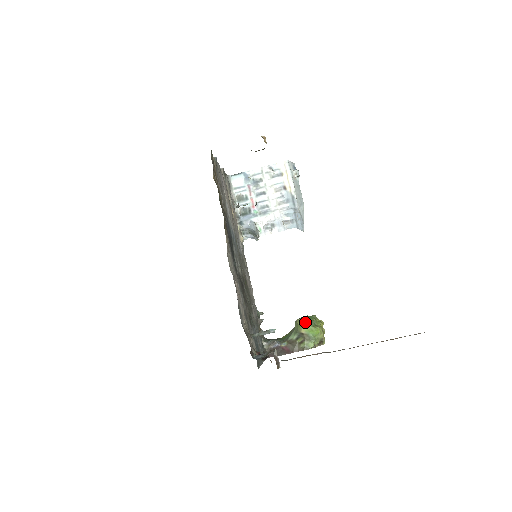
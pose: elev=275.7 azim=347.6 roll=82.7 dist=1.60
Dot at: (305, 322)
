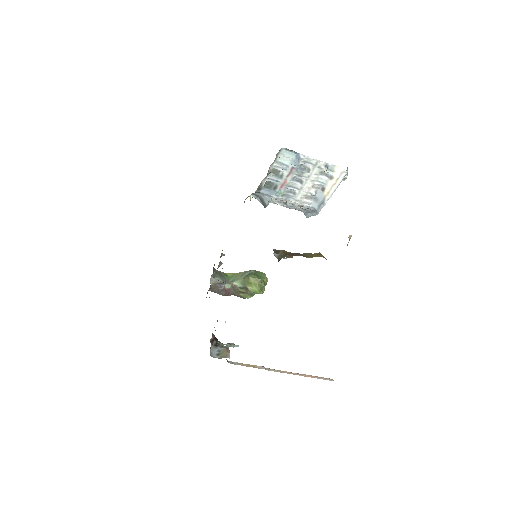
Dot at: (256, 285)
